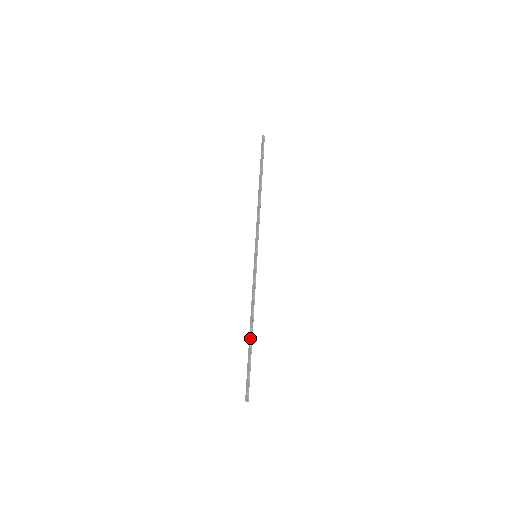
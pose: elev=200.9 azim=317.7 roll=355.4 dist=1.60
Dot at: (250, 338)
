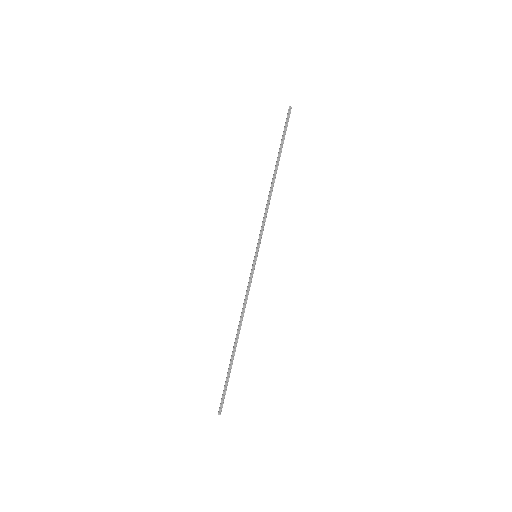
Dot at: (233, 348)
